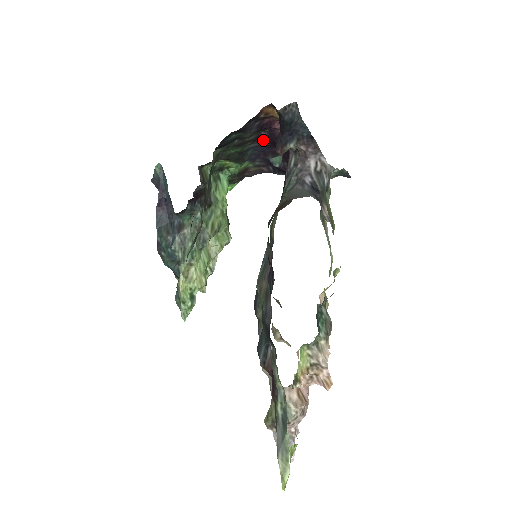
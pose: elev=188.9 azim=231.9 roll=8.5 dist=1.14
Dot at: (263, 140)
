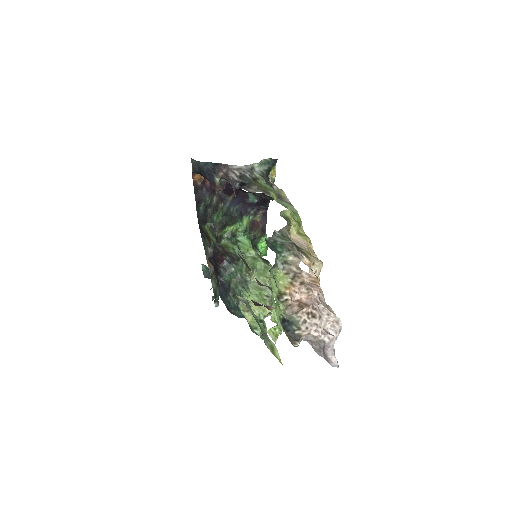
Dot at: (227, 196)
